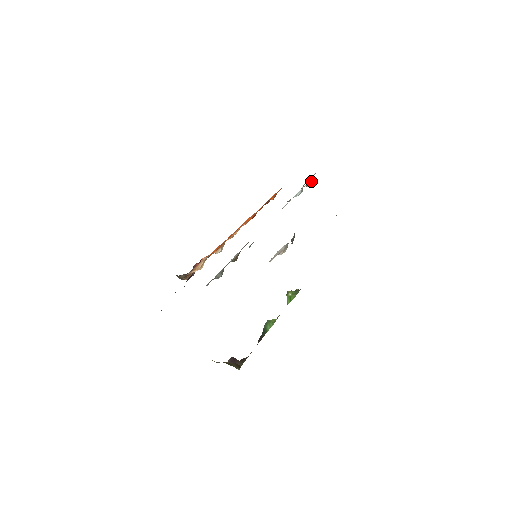
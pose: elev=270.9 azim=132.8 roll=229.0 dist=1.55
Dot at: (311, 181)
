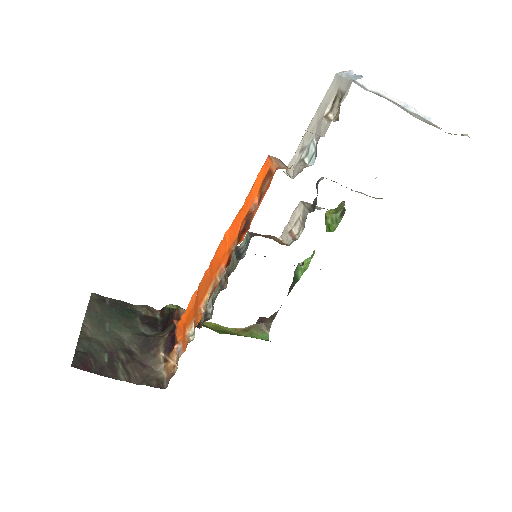
Dot at: occluded
